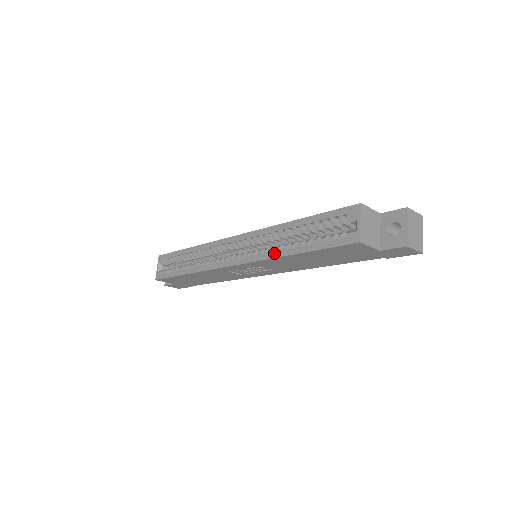
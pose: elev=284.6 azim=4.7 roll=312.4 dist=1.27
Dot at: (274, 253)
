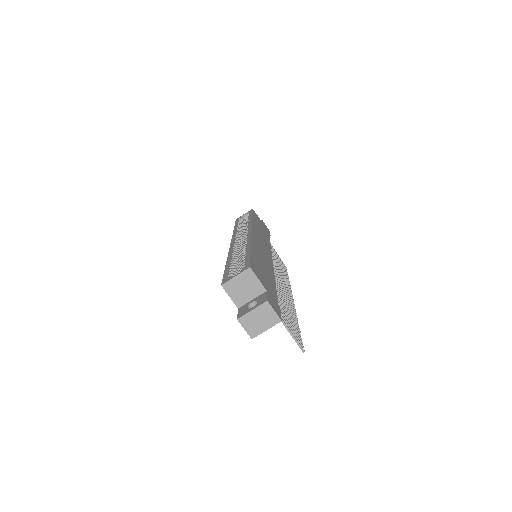
Dot at: (231, 255)
